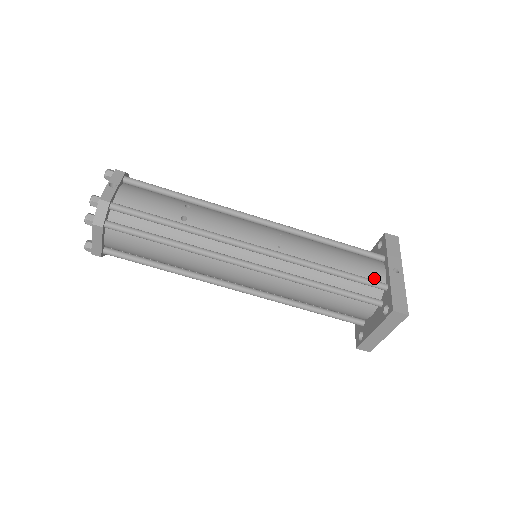
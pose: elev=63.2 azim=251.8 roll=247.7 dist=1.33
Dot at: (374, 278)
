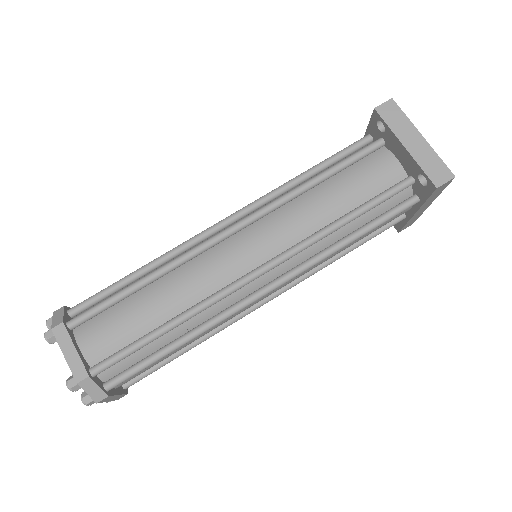
Dot at: (356, 151)
